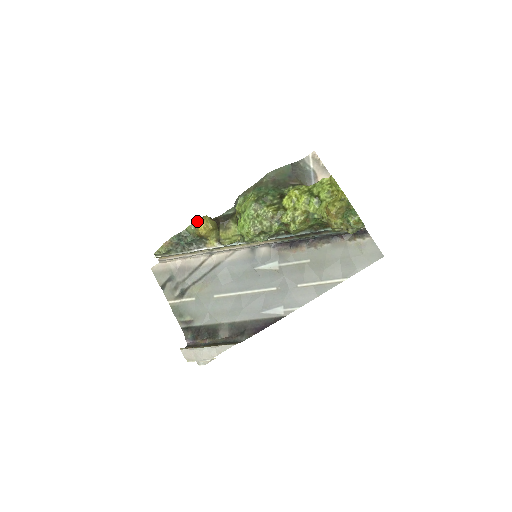
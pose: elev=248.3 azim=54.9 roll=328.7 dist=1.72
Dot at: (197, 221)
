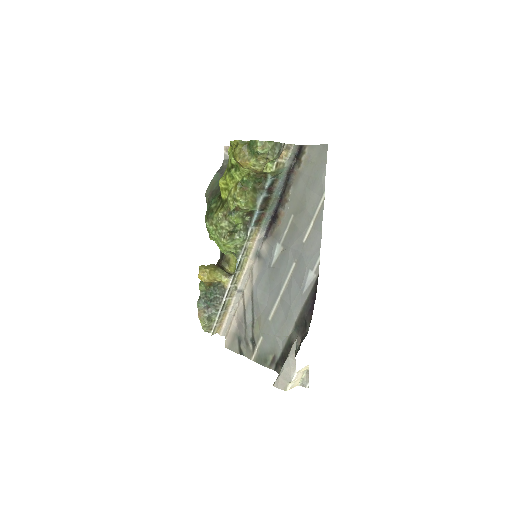
Dot at: occluded
